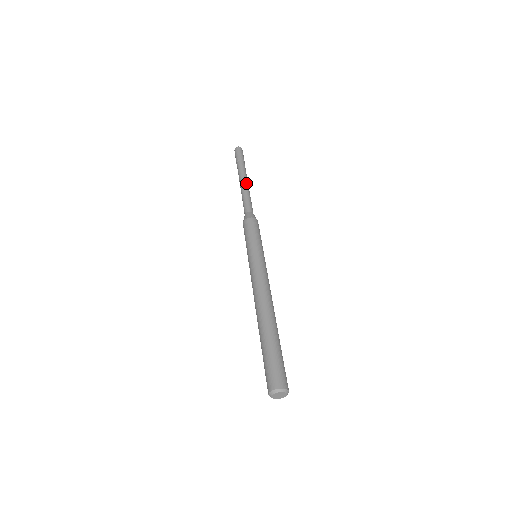
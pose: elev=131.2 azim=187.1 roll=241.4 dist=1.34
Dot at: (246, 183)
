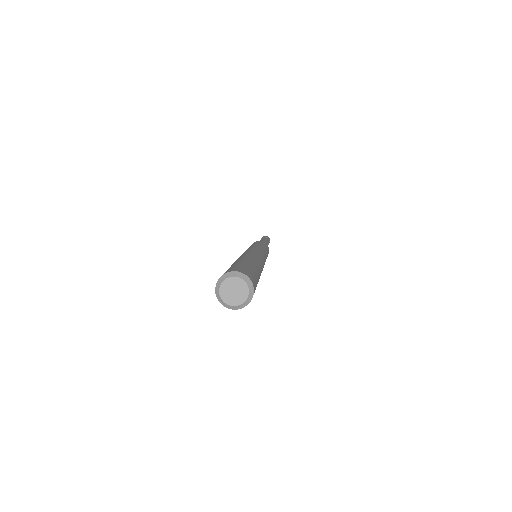
Dot at: occluded
